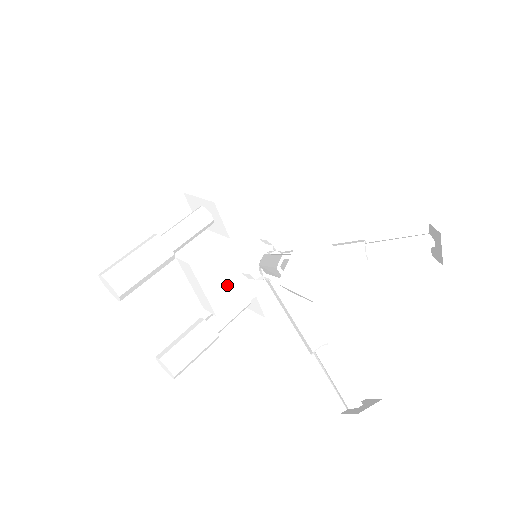
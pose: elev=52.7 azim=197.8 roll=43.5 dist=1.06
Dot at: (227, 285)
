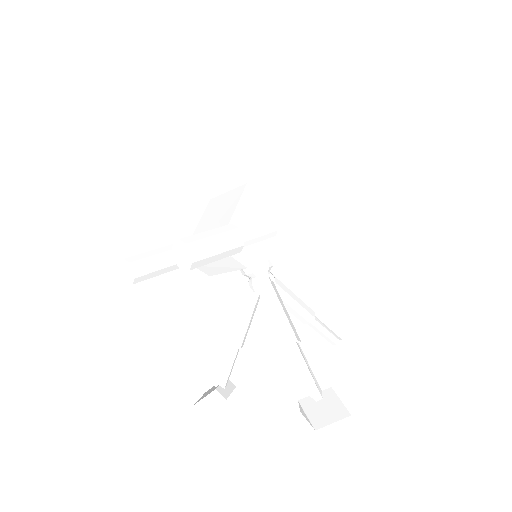
Dot at: occluded
